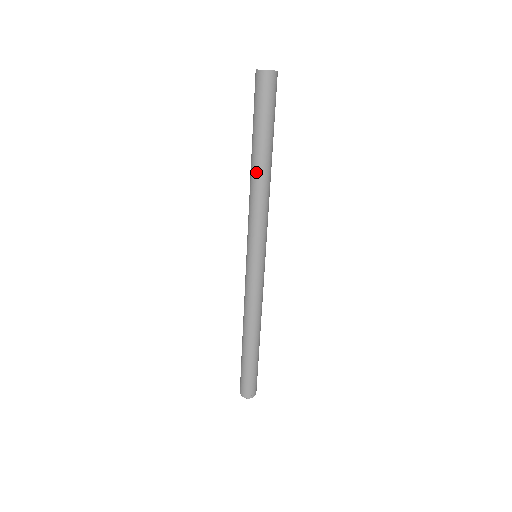
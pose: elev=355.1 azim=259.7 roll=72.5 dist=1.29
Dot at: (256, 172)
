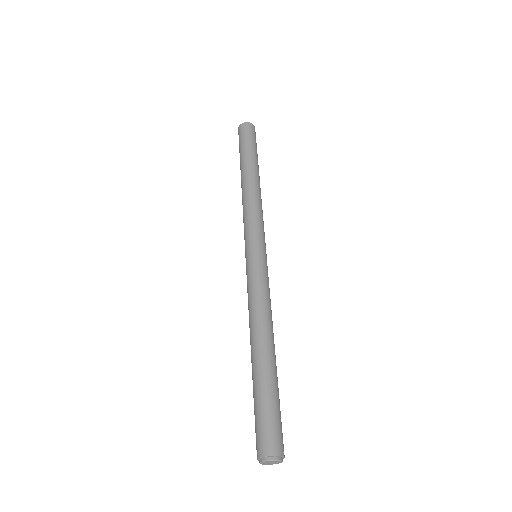
Dot at: (254, 179)
